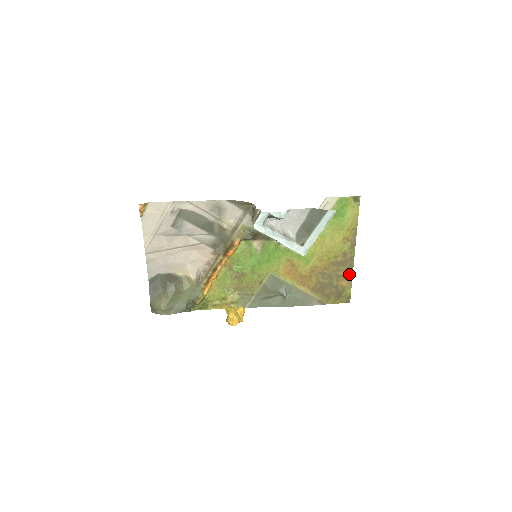
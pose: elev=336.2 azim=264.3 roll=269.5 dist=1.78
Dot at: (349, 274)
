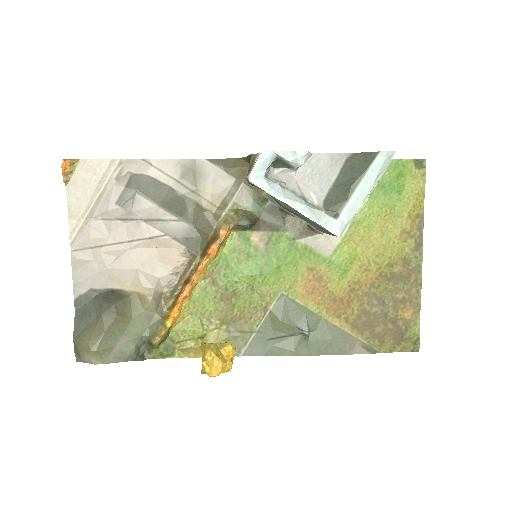
Dot at: (415, 297)
